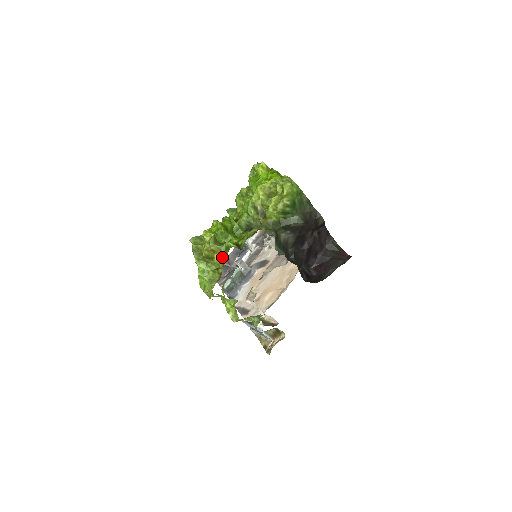
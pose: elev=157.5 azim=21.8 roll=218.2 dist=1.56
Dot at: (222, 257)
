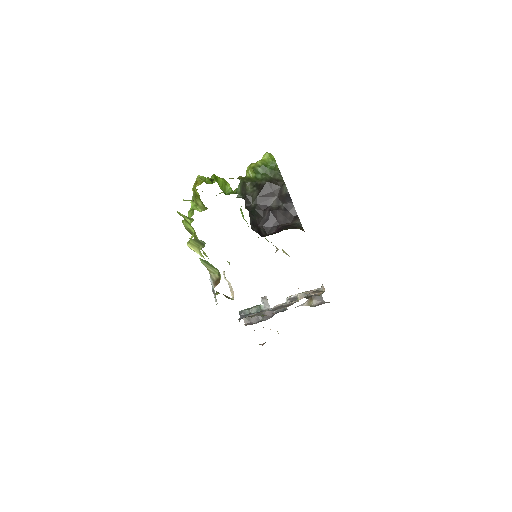
Dot at: occluded
